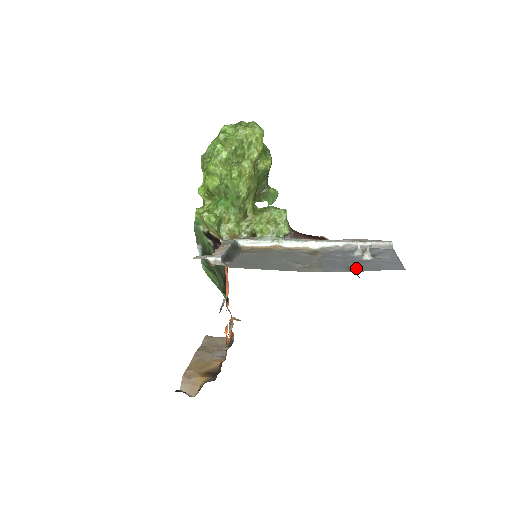
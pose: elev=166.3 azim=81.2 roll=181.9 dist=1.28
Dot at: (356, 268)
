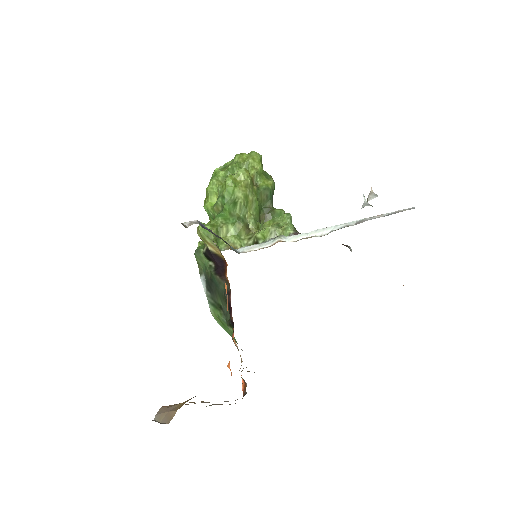
Dot at: occluded
